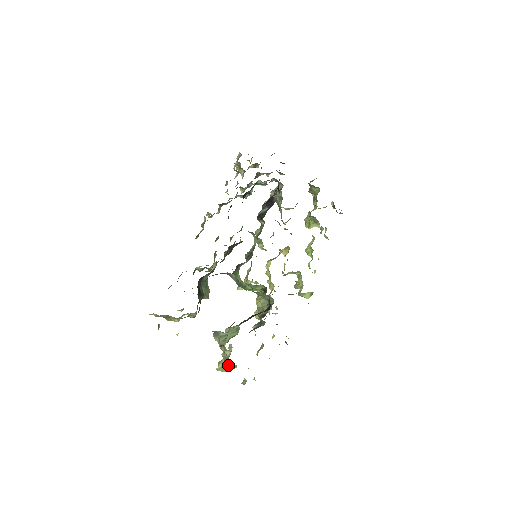
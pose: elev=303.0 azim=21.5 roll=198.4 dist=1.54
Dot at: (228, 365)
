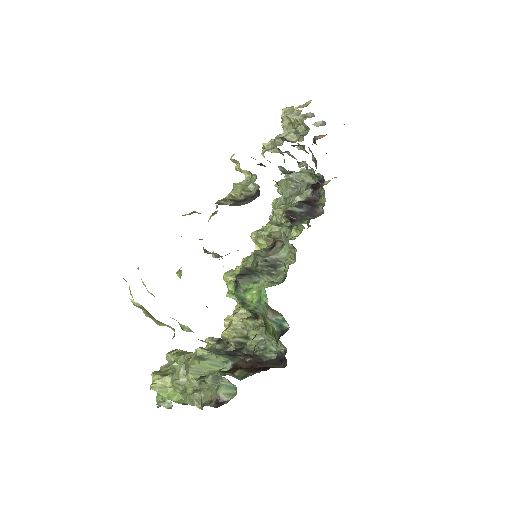
Dot at: (173, 390)
